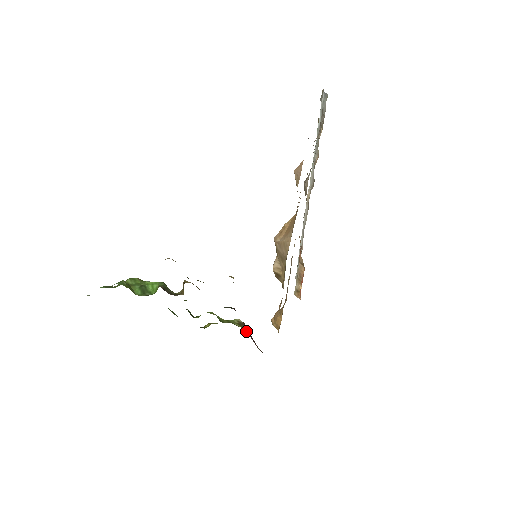
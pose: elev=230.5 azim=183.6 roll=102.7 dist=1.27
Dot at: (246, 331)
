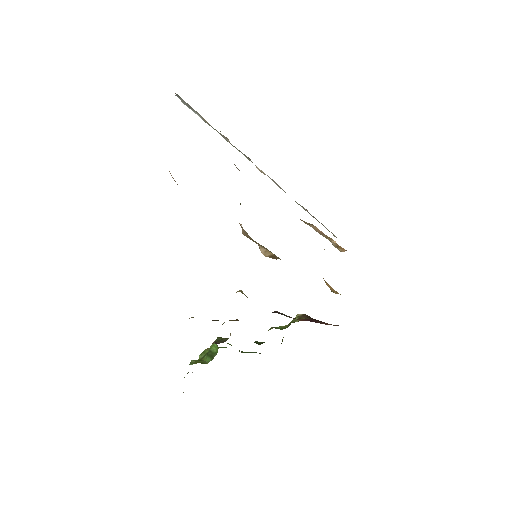
Dot at: (304, 320)
